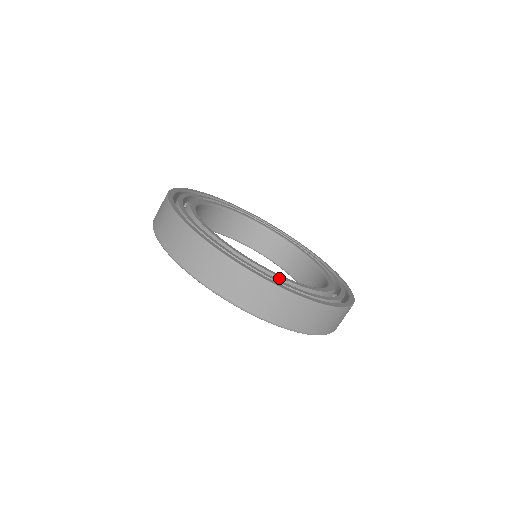
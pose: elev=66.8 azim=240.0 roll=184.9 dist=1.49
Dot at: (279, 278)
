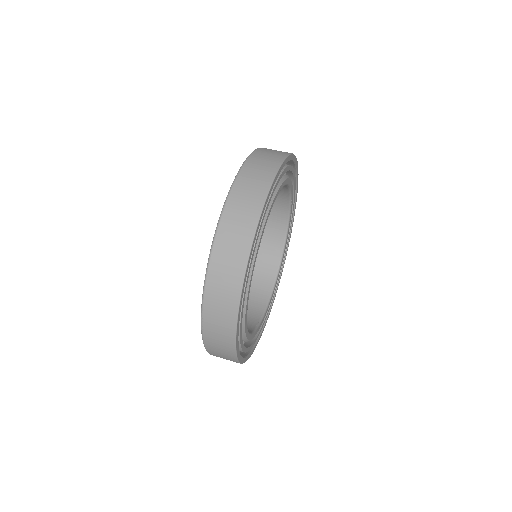
Dot at: occluded
